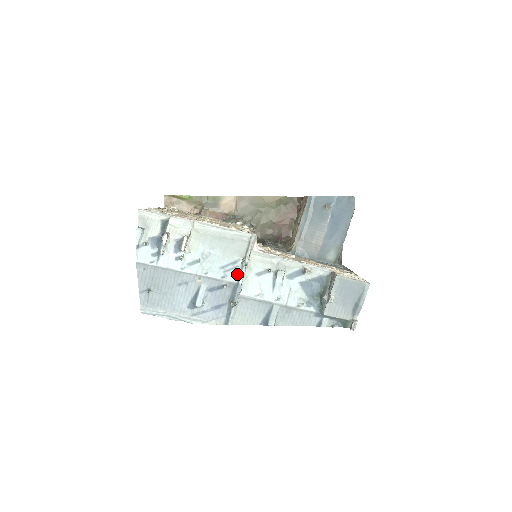
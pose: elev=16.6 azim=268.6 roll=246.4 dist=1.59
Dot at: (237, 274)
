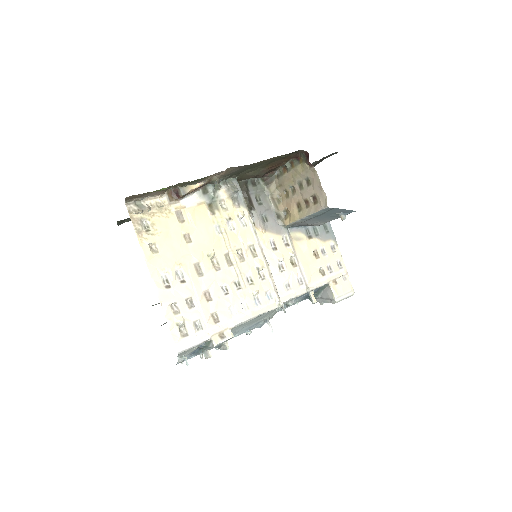
Dot at: (259, 325)
